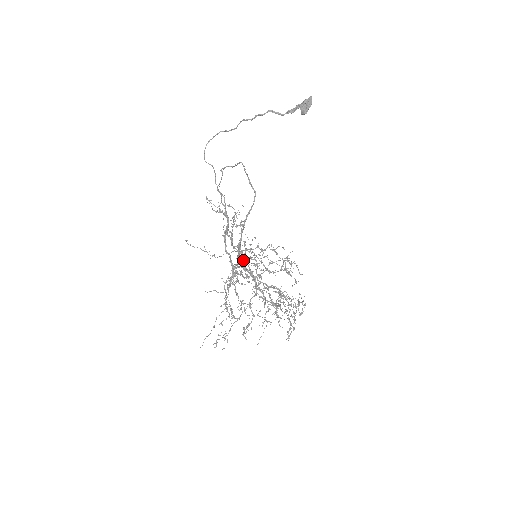
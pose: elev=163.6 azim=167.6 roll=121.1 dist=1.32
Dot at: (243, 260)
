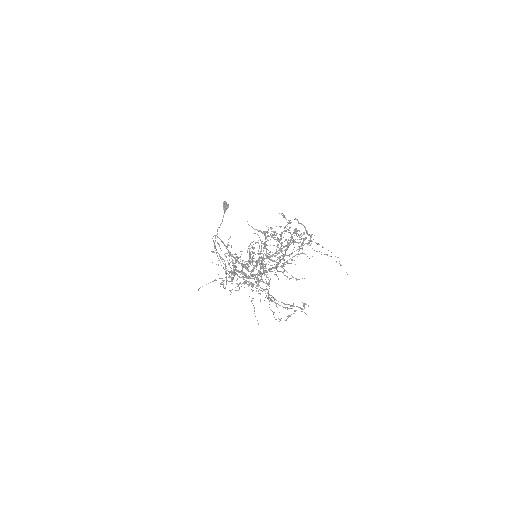
Dot at: occluded
